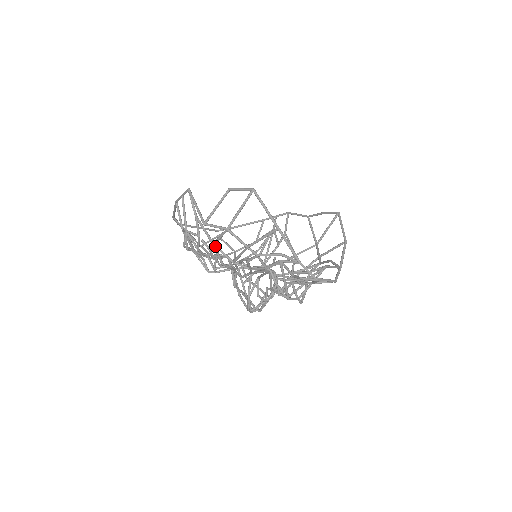
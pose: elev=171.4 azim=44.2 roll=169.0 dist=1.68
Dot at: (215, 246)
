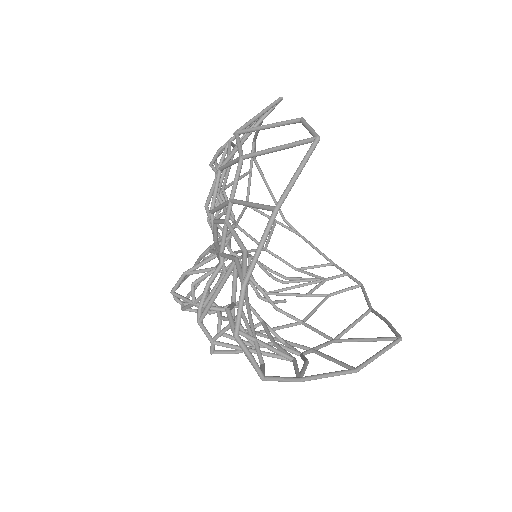
Dot at: (218, 172)
